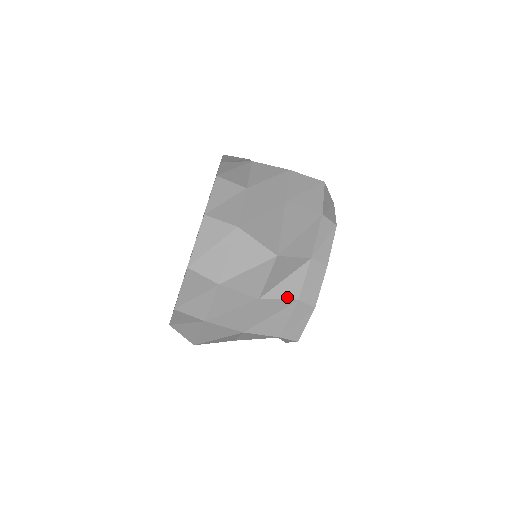
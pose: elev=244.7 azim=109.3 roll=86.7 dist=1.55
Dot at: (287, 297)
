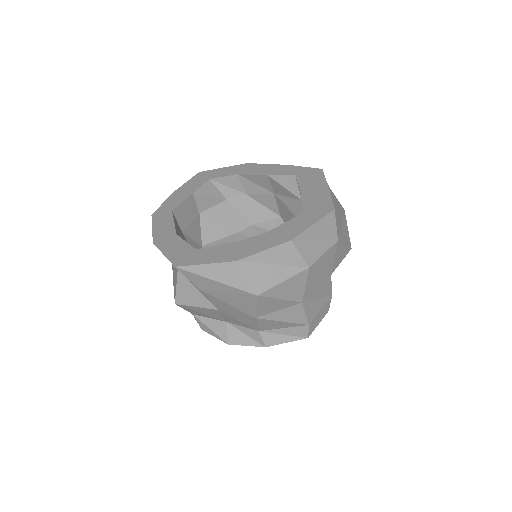
Dot at: occluded
